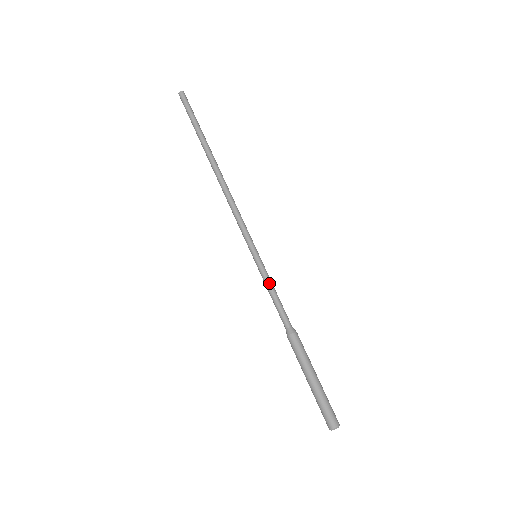
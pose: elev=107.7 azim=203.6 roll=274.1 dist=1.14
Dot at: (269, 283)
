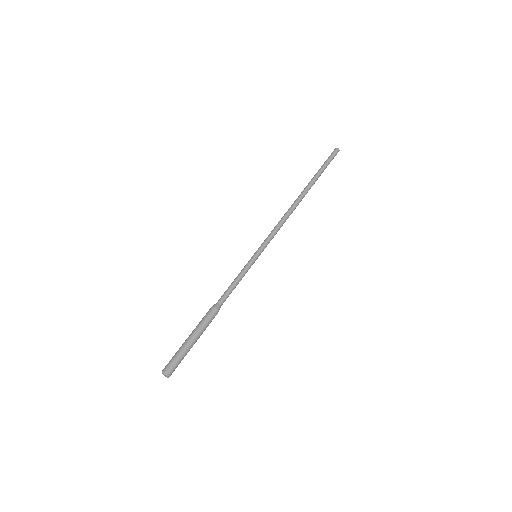
Dot at: (243, 275)
